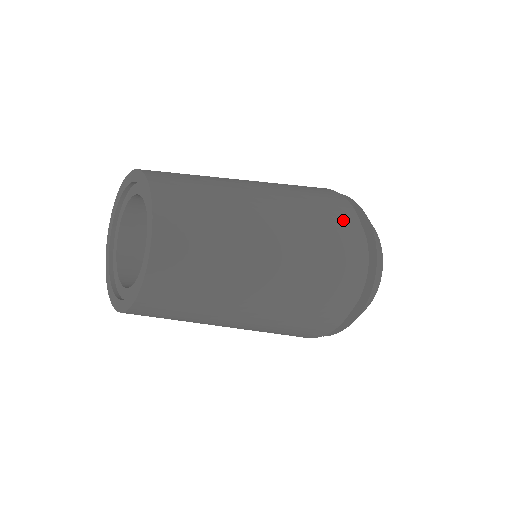
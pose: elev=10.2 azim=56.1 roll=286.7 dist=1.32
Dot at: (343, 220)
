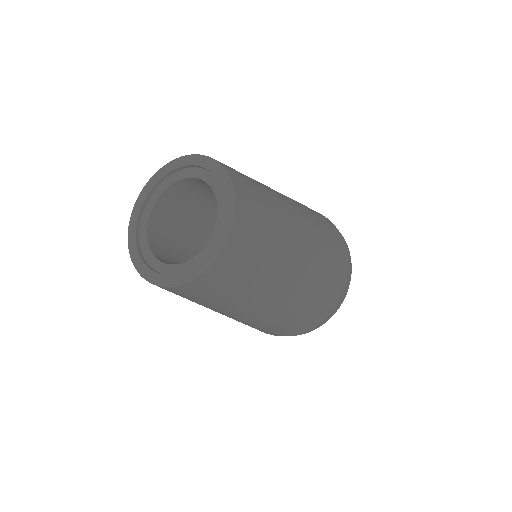
Dot at: (334, 233)
